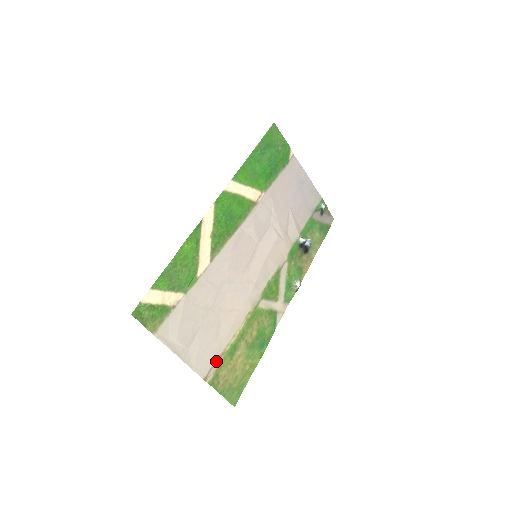
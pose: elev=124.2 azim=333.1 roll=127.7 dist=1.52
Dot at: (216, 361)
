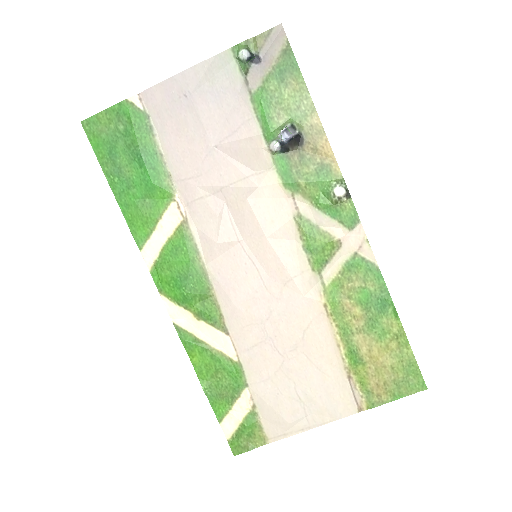
Dot at: (350, 385)
